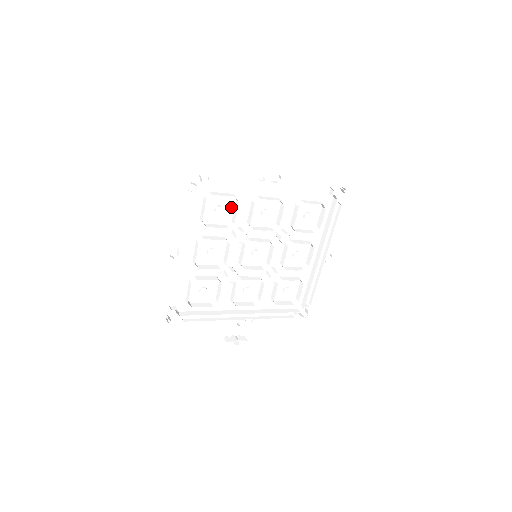
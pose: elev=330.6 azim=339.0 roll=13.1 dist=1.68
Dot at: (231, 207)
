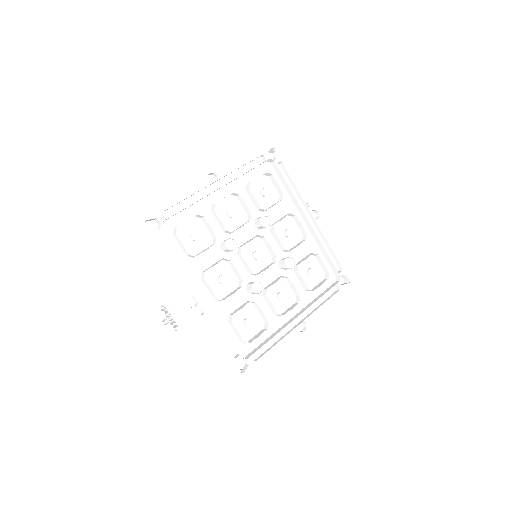
Dot at: (271, 202)
